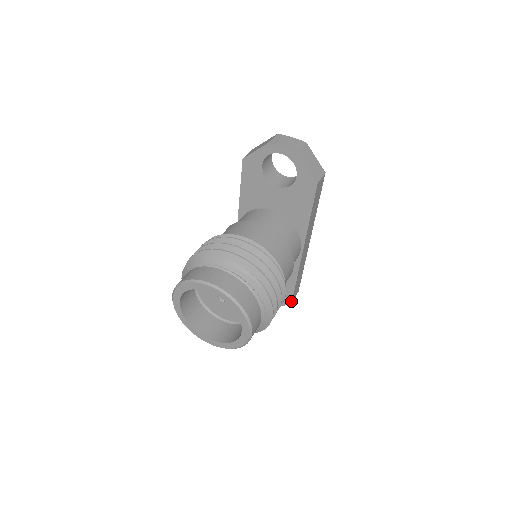
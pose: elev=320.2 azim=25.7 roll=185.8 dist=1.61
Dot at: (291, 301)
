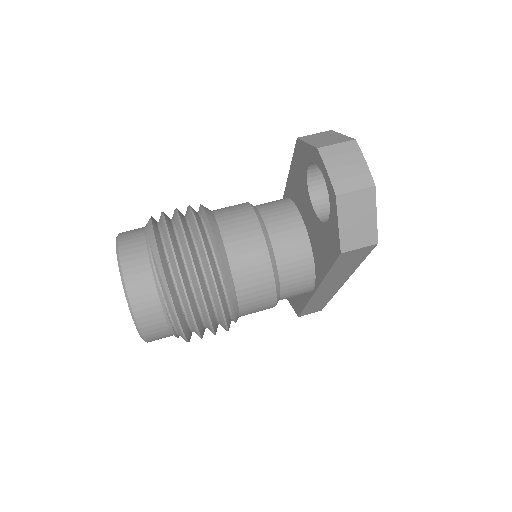
Dot at: (299, 315)
